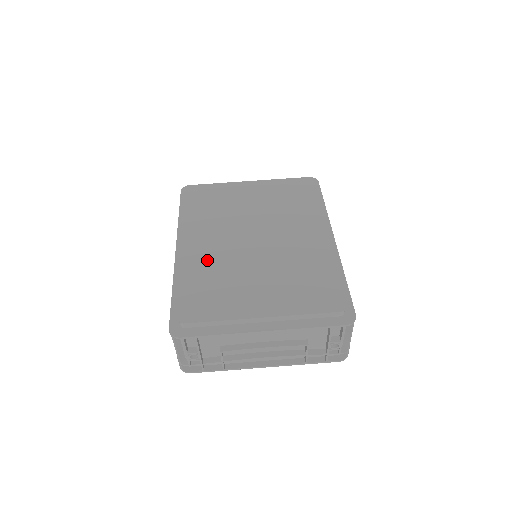
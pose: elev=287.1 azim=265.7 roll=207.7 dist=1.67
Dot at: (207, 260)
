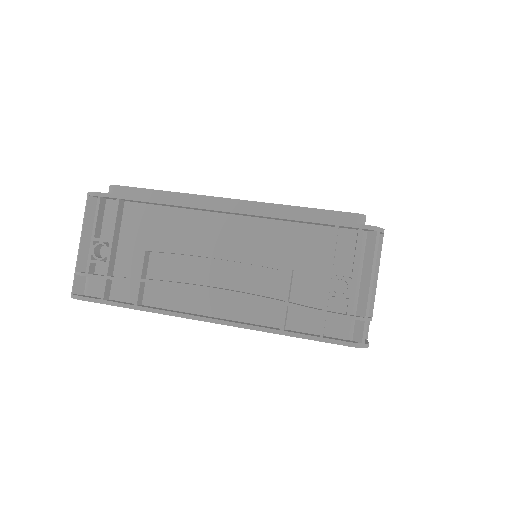
Dot at: occluded
